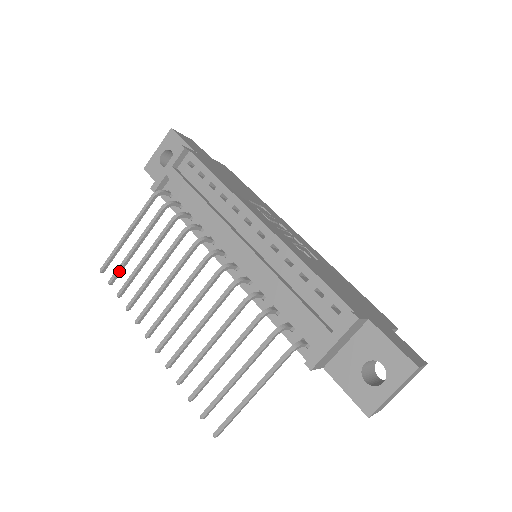
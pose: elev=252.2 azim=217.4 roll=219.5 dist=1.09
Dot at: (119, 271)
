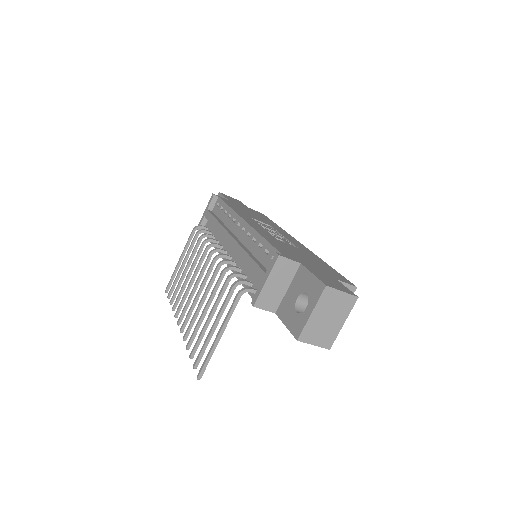
Dot at: (173, 287)
